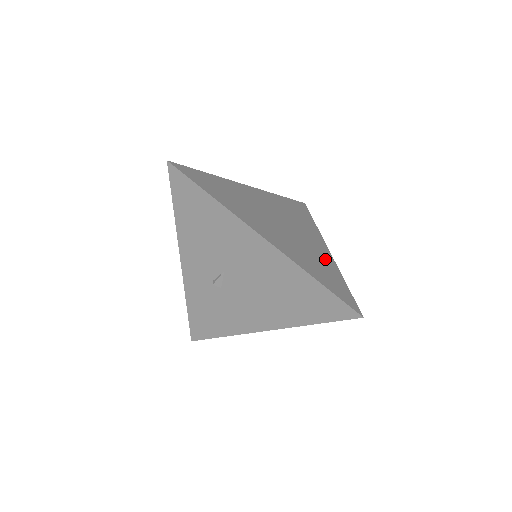
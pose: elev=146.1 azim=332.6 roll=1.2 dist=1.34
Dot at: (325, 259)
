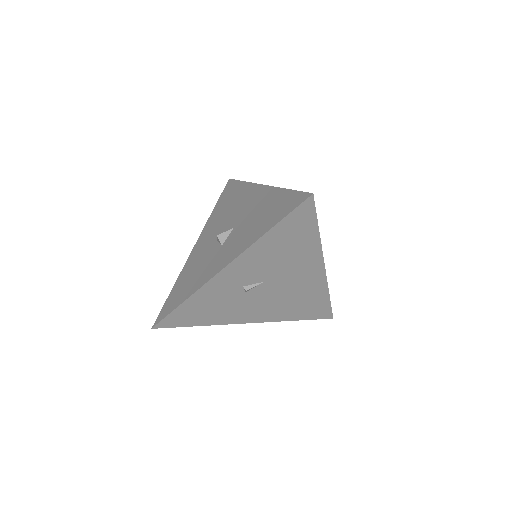
Dot at: occluded
